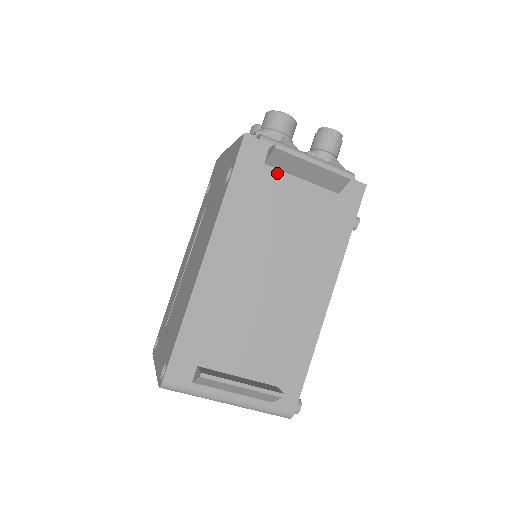
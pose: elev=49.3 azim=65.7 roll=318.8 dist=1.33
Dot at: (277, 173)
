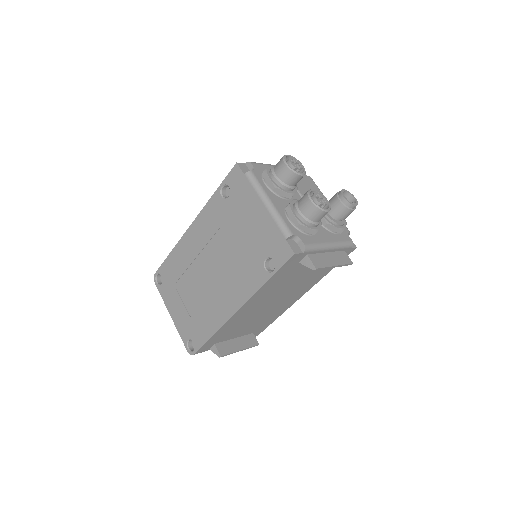
Dot at: occluded
